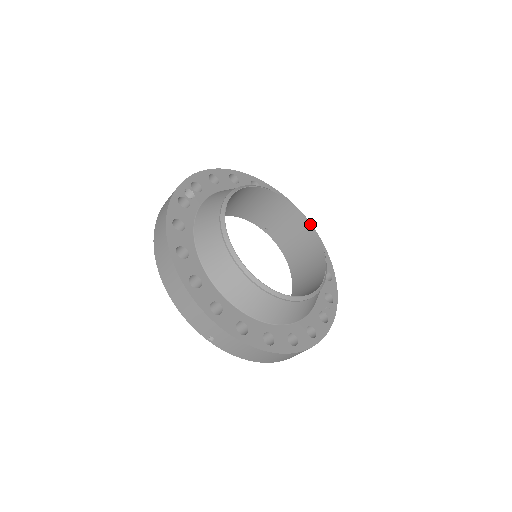
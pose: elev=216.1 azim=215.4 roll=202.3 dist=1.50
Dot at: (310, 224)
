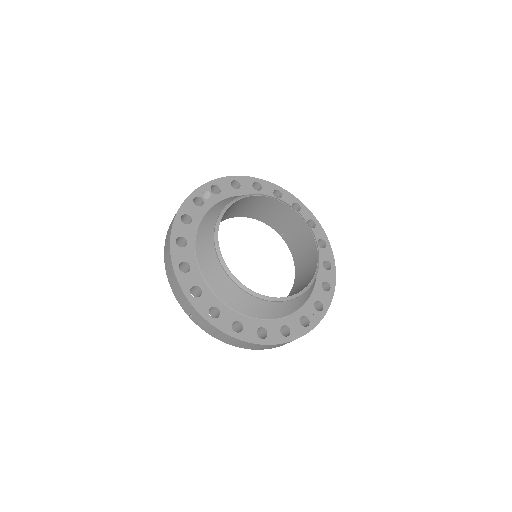
Dot at: (313, 236)
